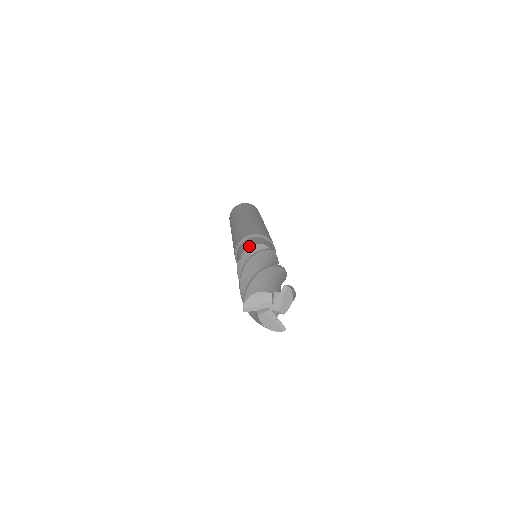
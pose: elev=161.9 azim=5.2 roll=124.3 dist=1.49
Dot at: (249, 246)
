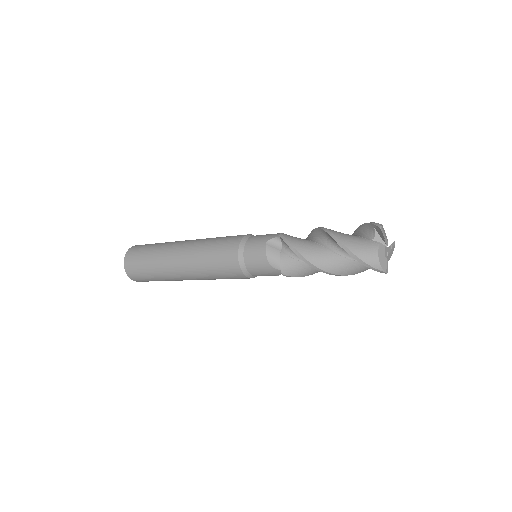
Dot at: occluded
